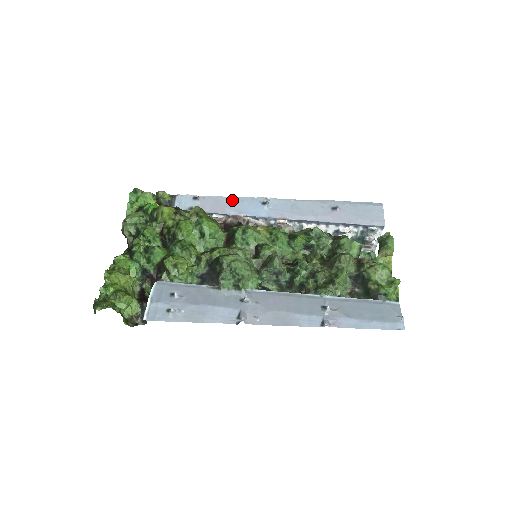
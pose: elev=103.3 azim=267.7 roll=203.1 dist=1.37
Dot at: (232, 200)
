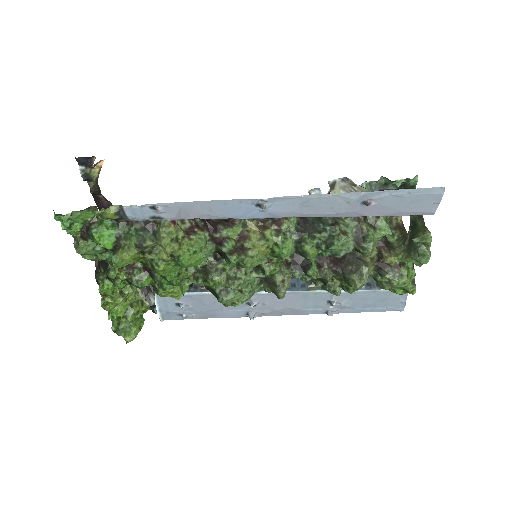
Dot at: (210, 205)
